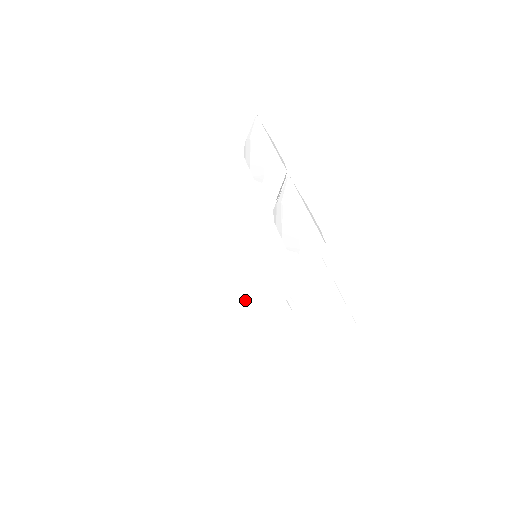
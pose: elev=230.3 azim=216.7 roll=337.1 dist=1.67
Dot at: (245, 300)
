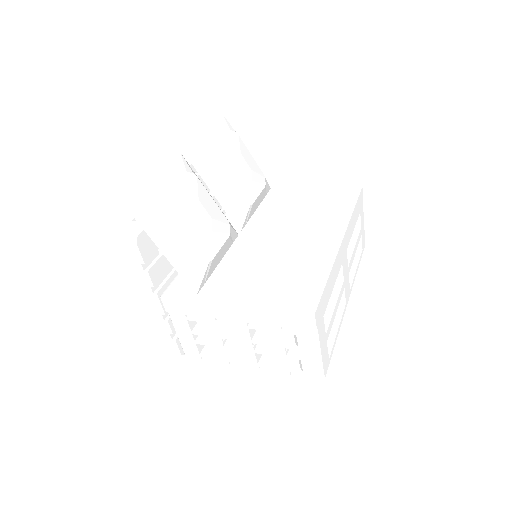
Dot at: occluded
